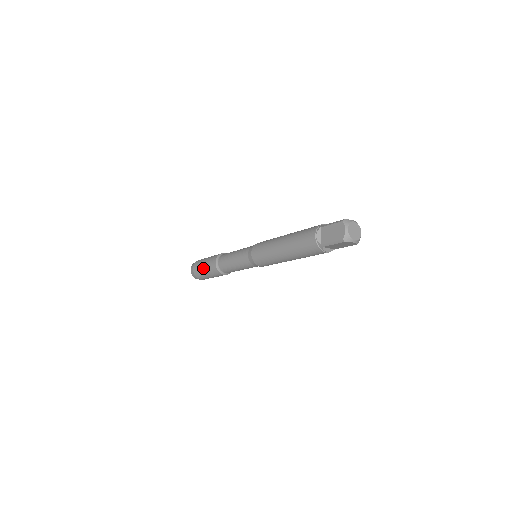
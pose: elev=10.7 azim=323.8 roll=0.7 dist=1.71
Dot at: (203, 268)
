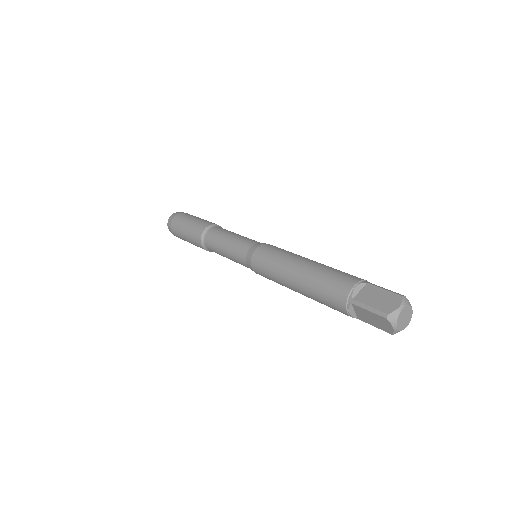
Dot at: occluded
